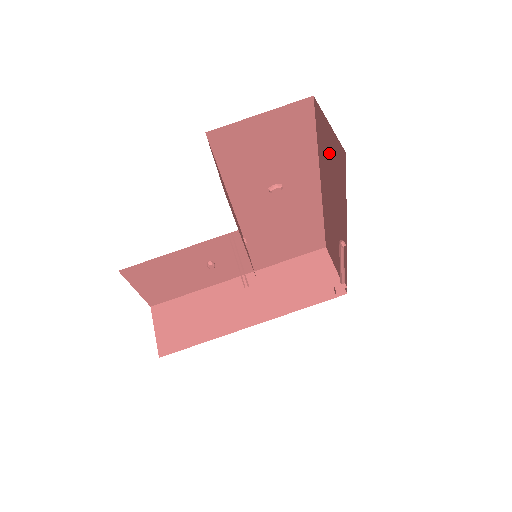
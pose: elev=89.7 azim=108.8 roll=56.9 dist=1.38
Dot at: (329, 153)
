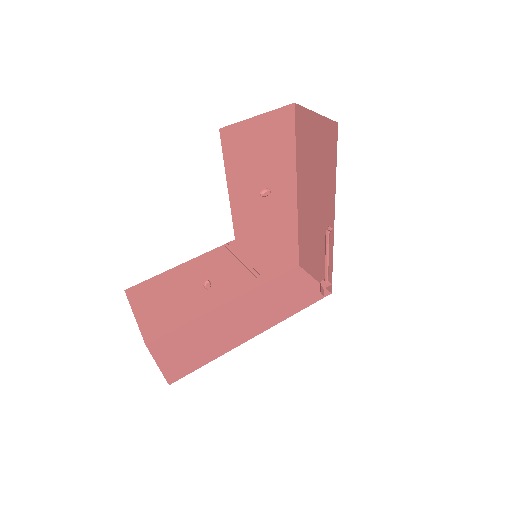
Dot at: (313, 144)
